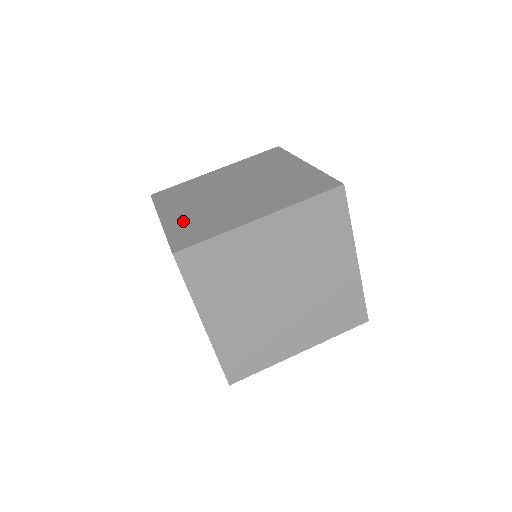
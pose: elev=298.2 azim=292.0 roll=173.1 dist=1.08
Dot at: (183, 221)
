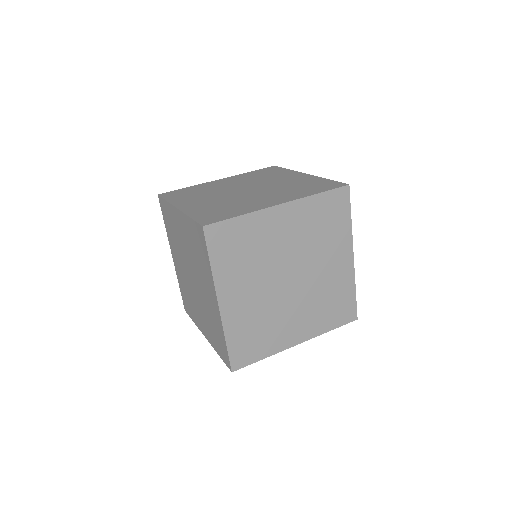
Dot at: (203, 208)
